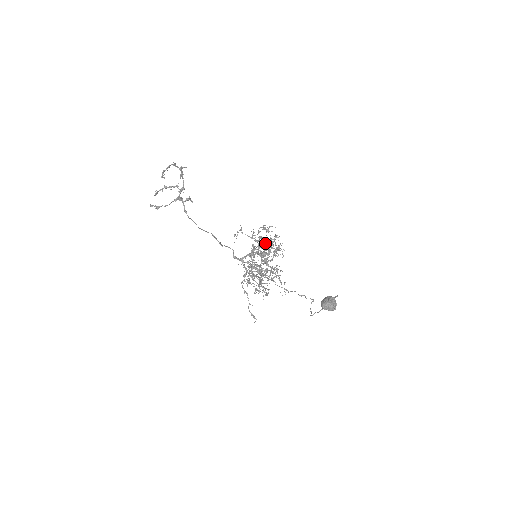
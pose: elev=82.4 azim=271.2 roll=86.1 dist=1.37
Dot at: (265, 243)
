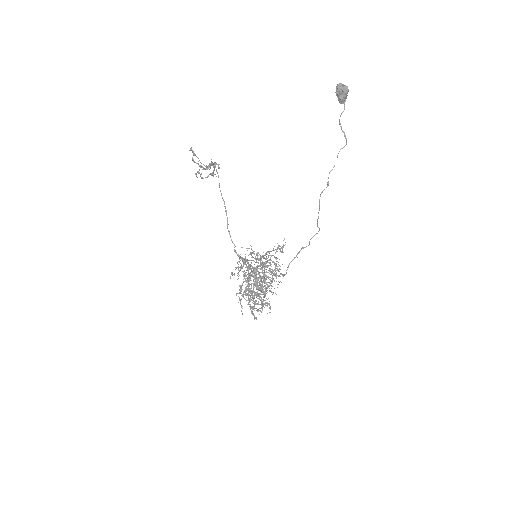
Dot at: occluded
